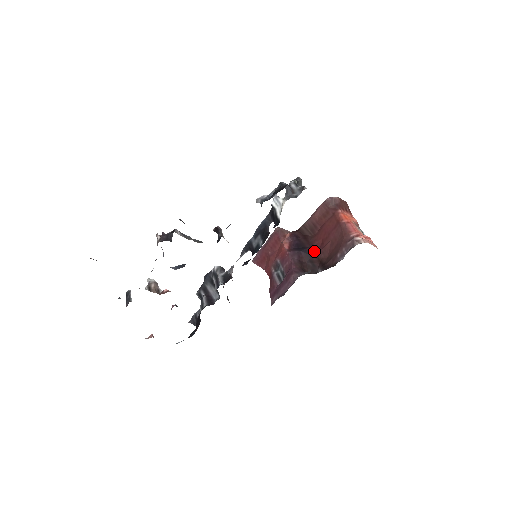
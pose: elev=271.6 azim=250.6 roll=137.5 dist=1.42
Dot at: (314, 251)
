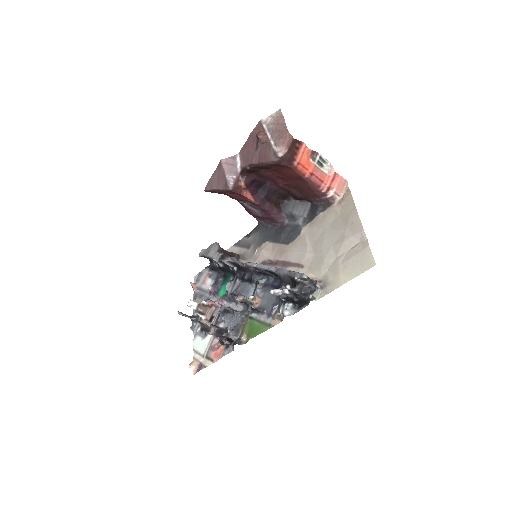
Dot at: (277, 184)
